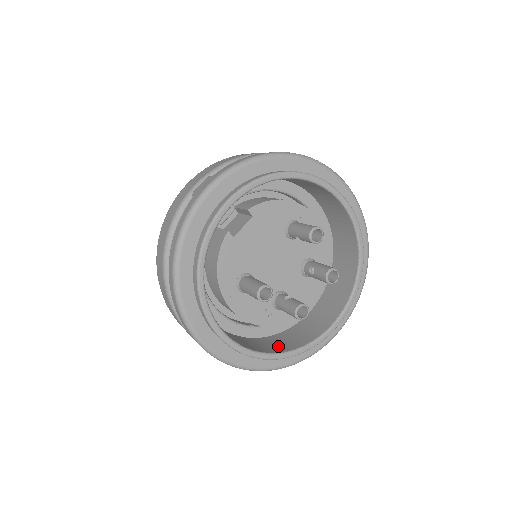
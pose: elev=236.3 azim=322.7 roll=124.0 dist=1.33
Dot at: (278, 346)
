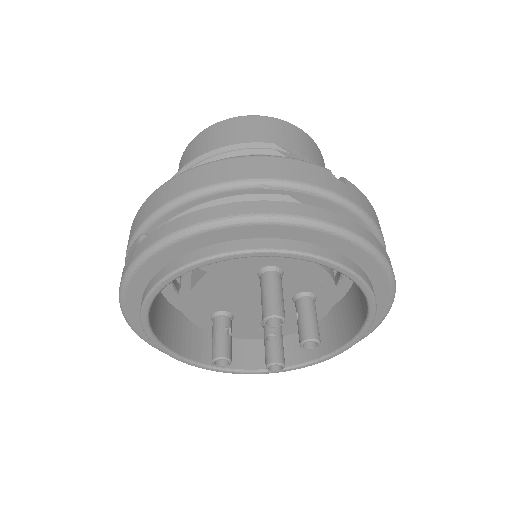
Dot at: occluded
